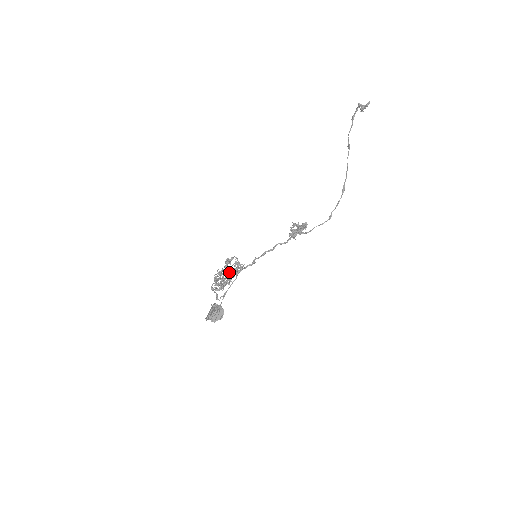
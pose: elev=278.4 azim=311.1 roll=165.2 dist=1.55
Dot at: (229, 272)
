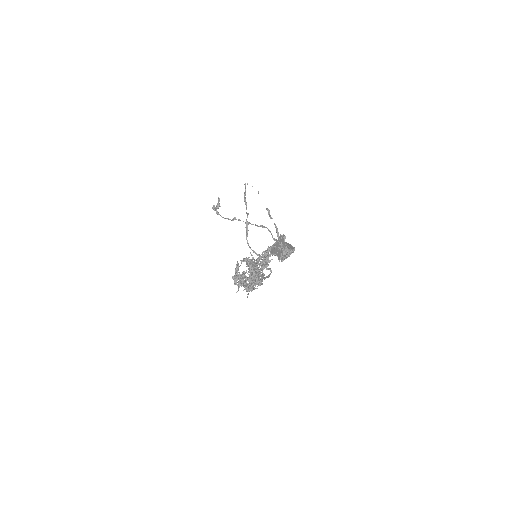
Dot at: (248, 262)
